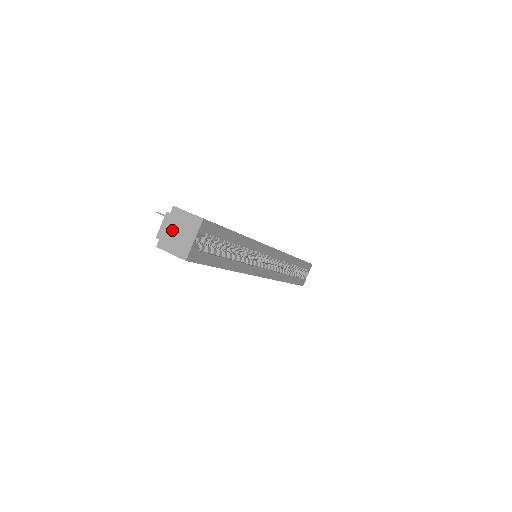
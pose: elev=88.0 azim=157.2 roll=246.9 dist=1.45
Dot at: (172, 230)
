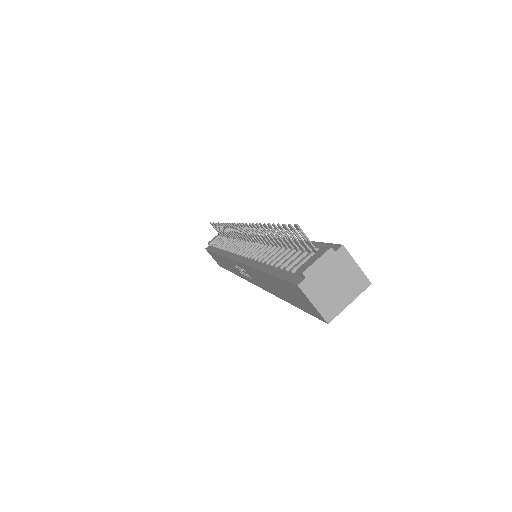
Dot at: (328, 276)
